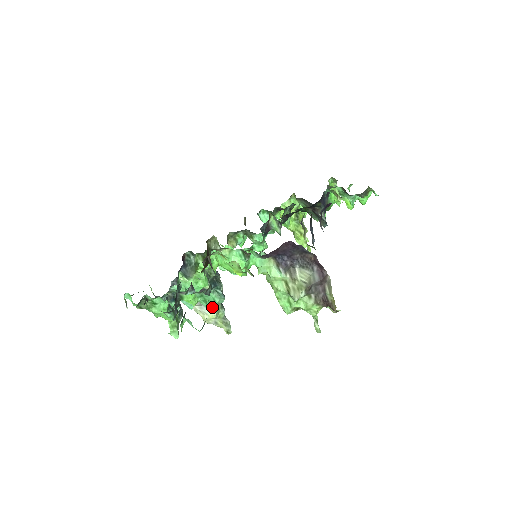
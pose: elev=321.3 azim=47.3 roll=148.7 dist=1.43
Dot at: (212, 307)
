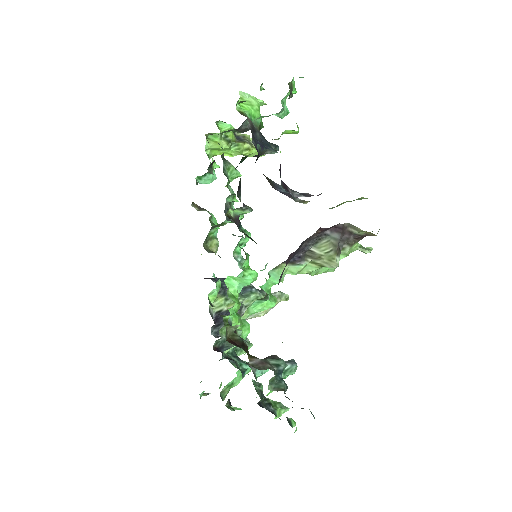
Dot at: occluded
